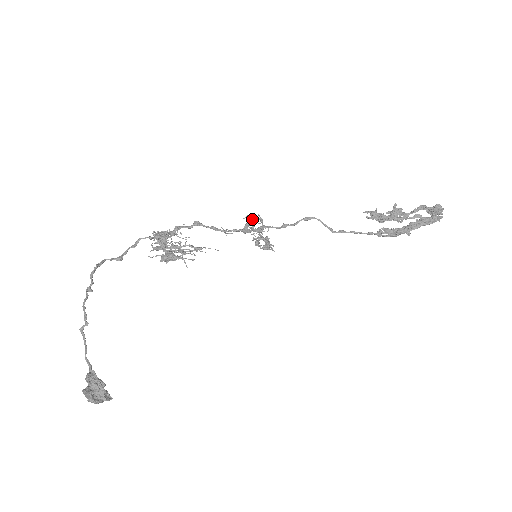
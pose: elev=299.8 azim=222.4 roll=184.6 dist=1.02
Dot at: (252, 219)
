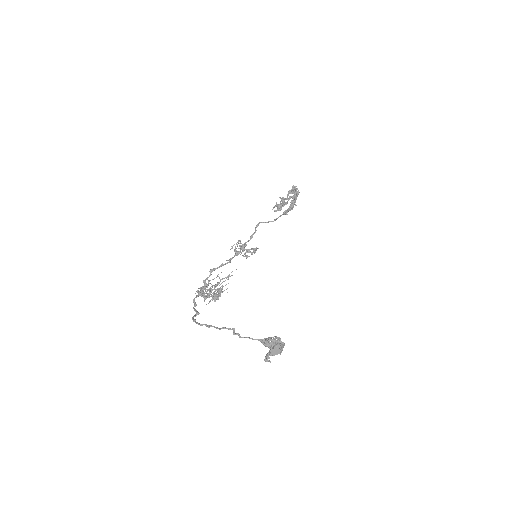
Dot at: occluded
